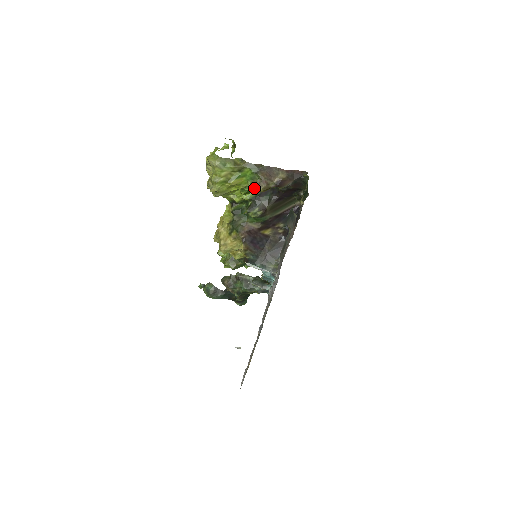
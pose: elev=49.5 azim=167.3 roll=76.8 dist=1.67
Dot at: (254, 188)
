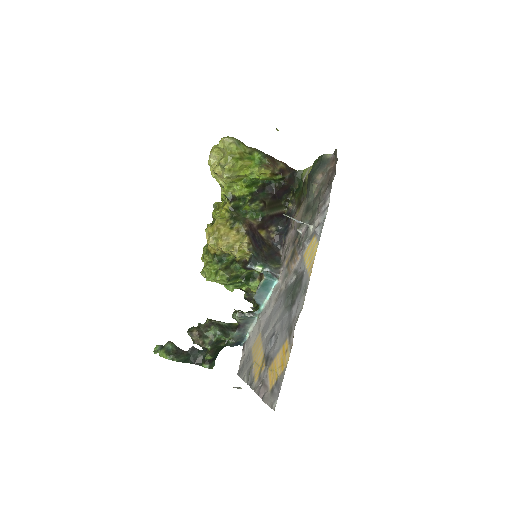
Dot at: (265, 167)
